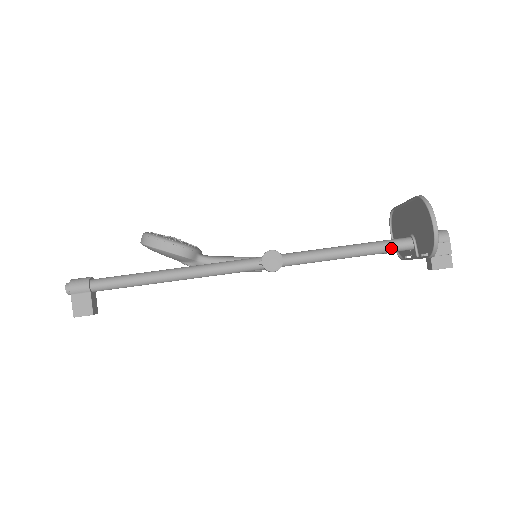
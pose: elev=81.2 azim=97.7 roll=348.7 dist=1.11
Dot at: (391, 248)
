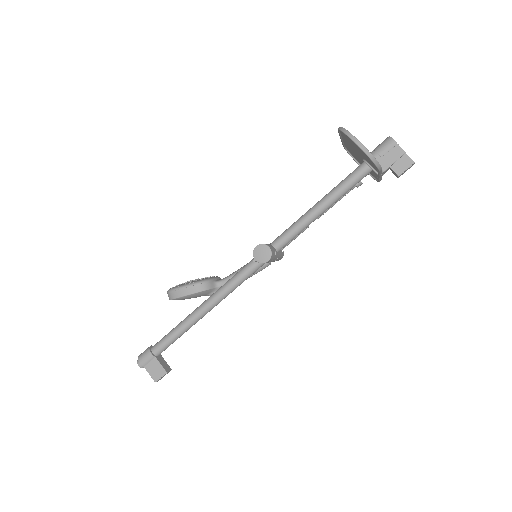
Dot at: (352, 182)
